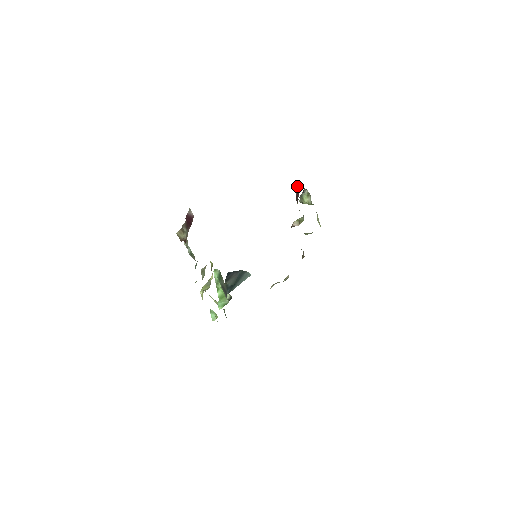
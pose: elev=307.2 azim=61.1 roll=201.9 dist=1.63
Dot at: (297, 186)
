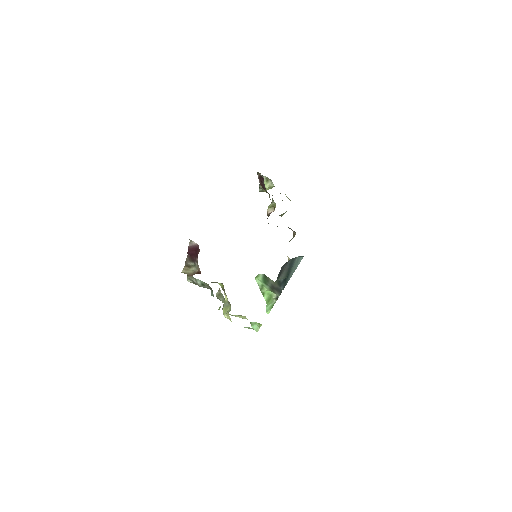
Dot at: (258, 176)
